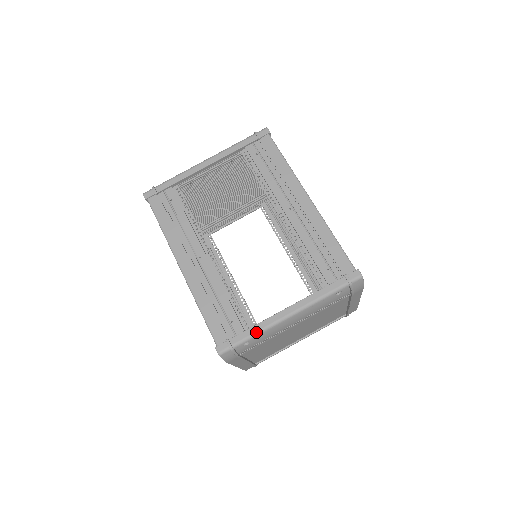
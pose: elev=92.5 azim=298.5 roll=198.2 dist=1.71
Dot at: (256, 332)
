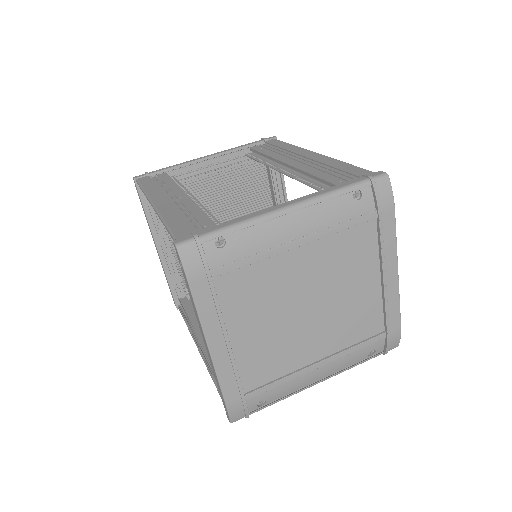
Dot at: (237, 223)
